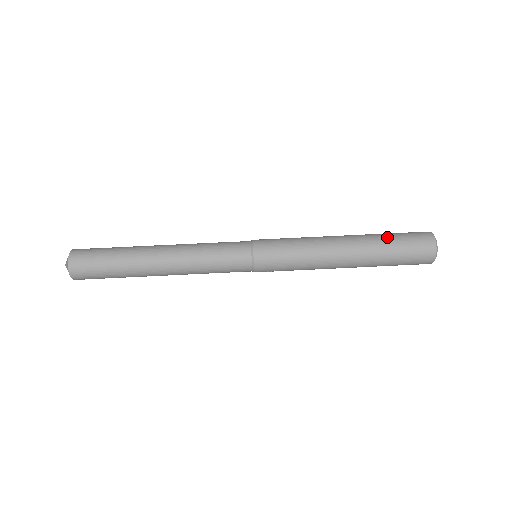
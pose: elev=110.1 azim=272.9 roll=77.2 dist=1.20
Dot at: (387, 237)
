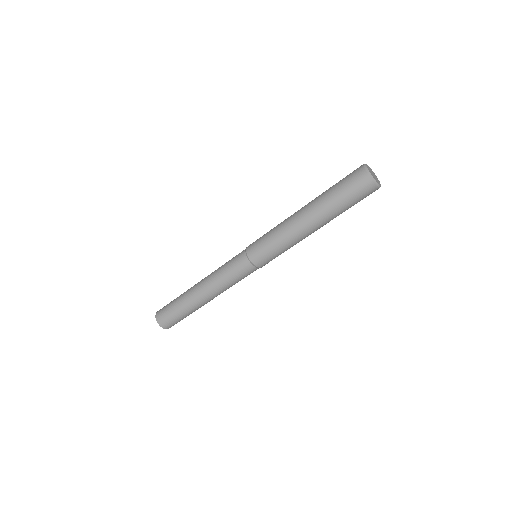
Dot at: (332, 194)
